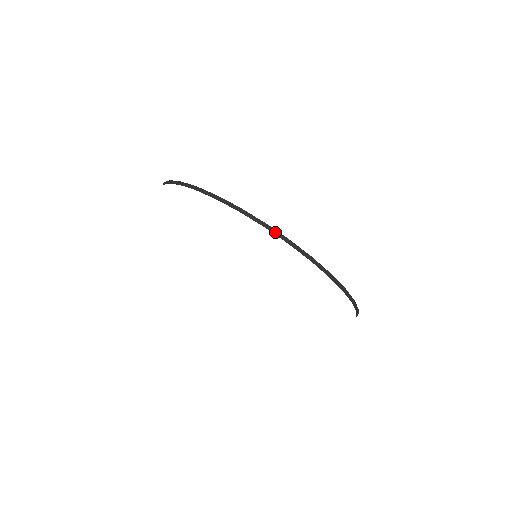
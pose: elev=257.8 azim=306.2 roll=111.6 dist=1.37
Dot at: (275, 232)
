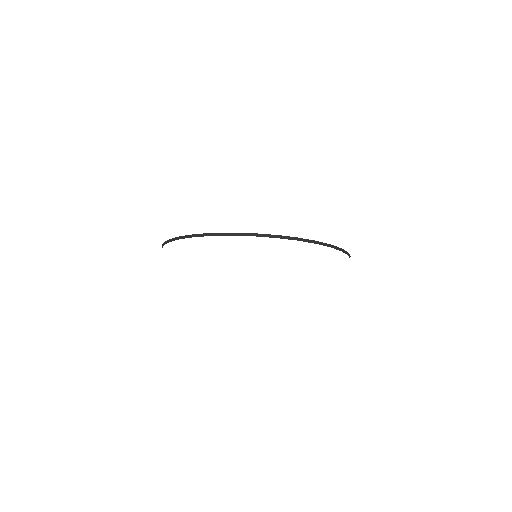
Dot at: (241, 234)
